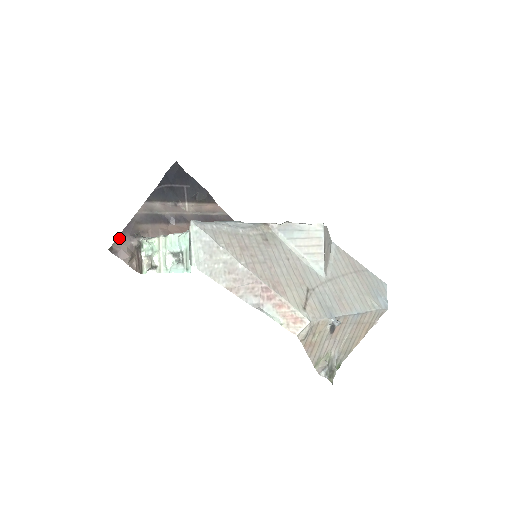
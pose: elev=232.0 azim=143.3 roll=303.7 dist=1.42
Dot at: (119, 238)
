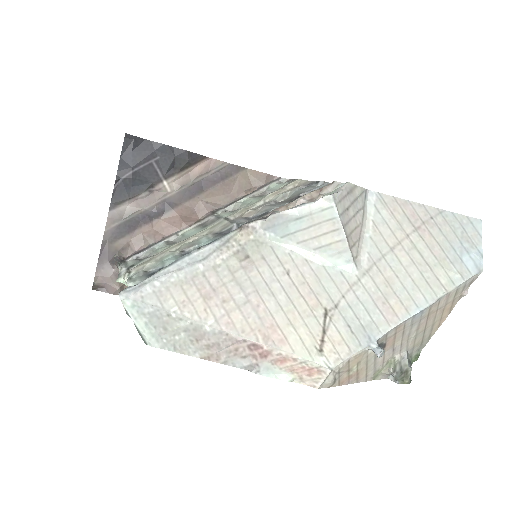
Dot at: (98, 271)
